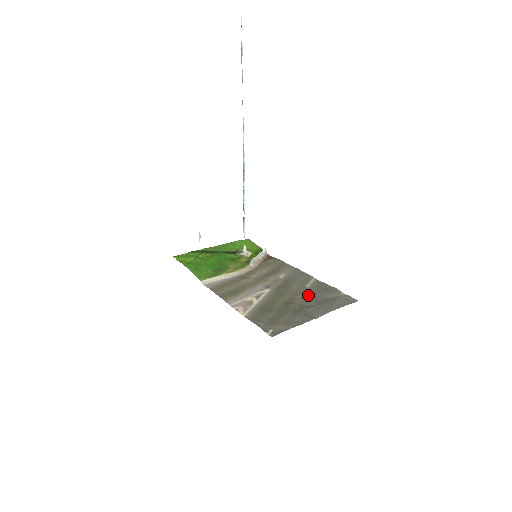
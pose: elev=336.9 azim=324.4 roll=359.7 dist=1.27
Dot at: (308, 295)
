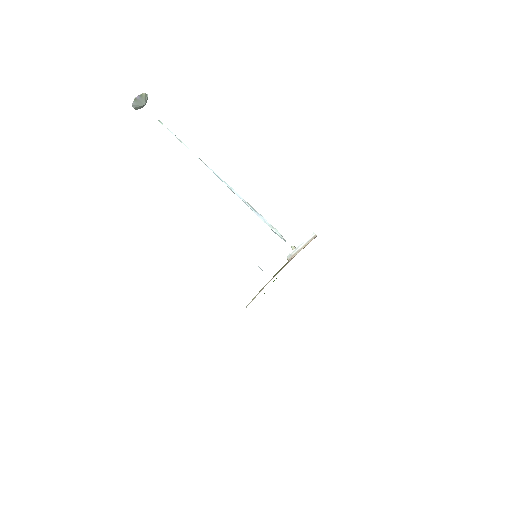
Dot at: occluded
